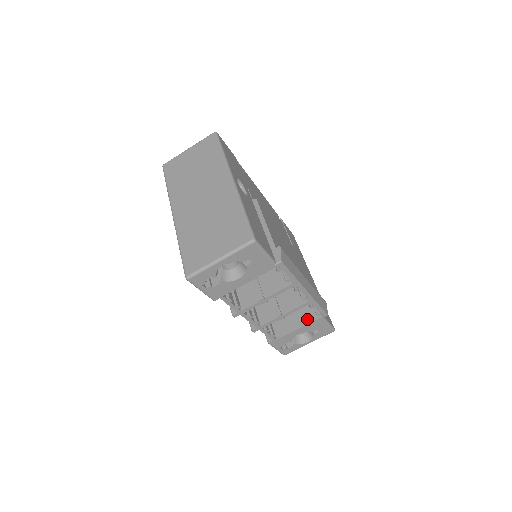
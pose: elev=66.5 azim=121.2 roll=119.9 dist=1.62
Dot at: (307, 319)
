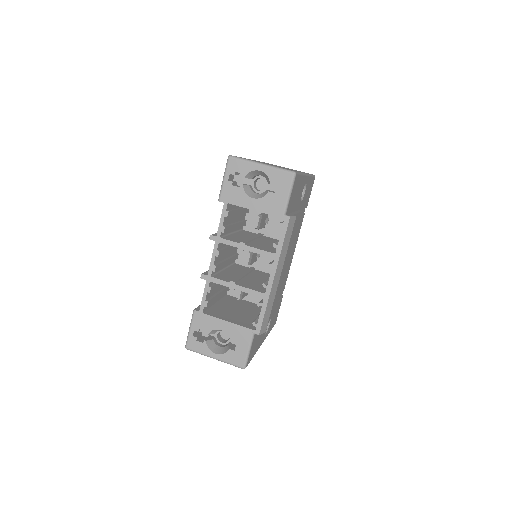
Dot at: (241, 323)
